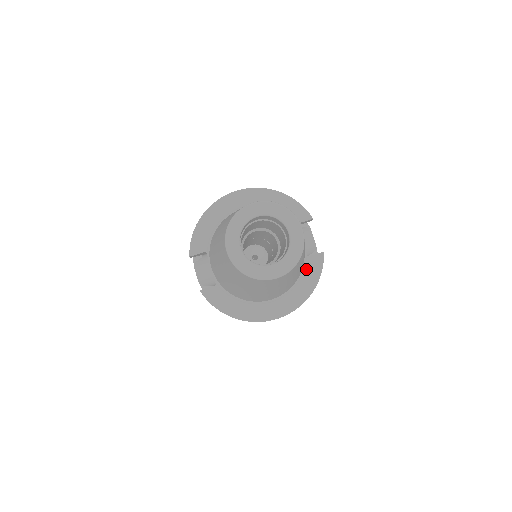
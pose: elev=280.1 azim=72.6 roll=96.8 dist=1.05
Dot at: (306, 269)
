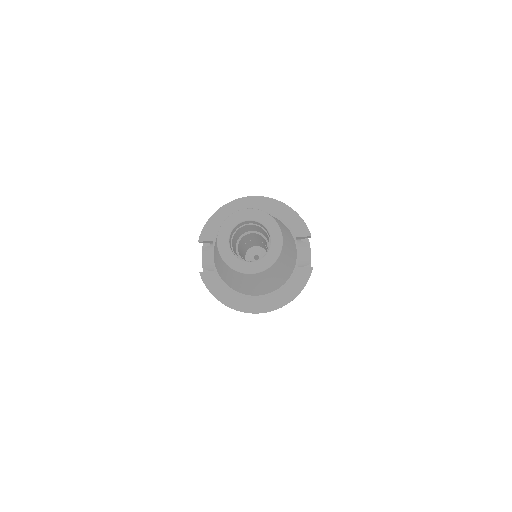
Dot at: (294, 278)
